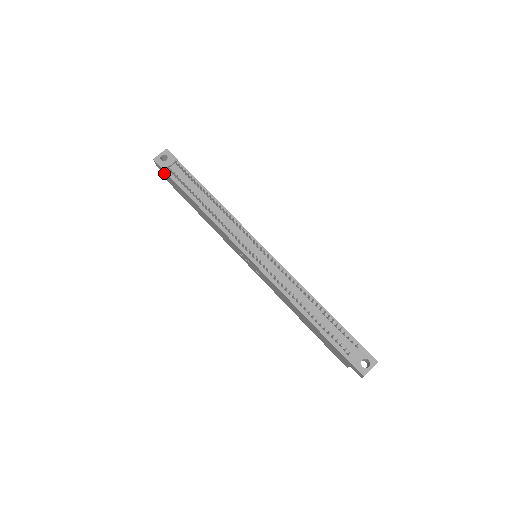
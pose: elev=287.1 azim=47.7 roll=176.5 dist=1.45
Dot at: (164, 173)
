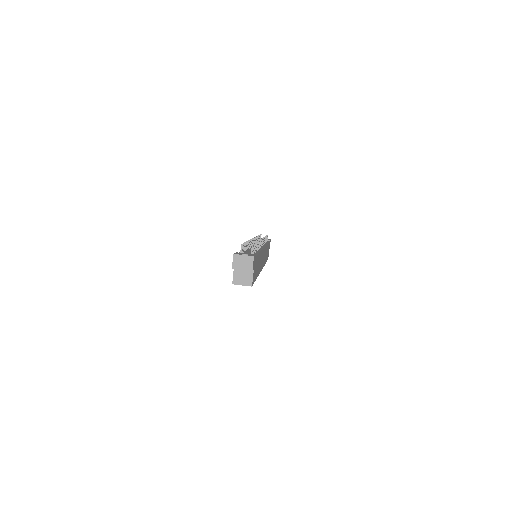
Dot at: occluded
